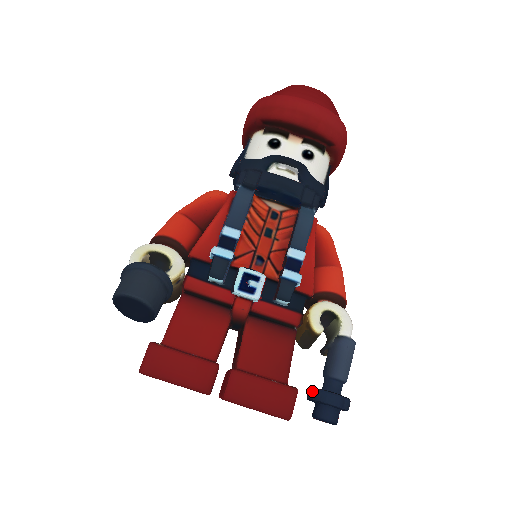
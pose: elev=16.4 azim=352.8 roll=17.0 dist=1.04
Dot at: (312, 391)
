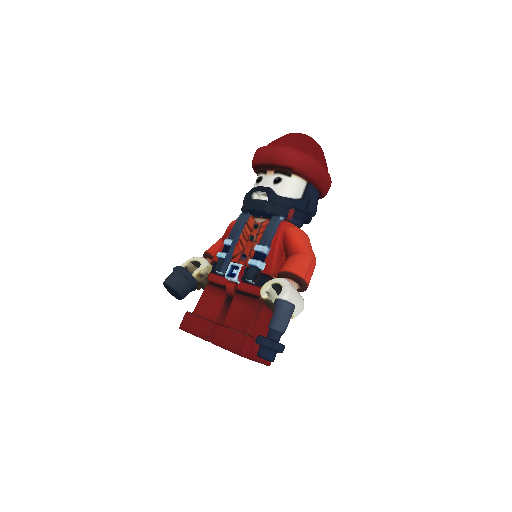
Dot at: occluded
